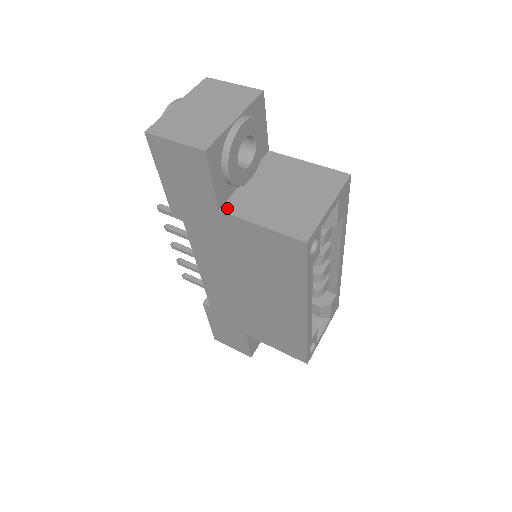
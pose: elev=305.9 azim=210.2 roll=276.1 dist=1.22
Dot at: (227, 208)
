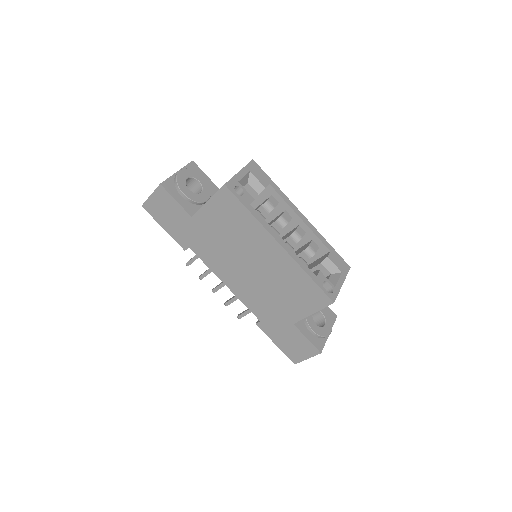
Dot at: (195, 213)
